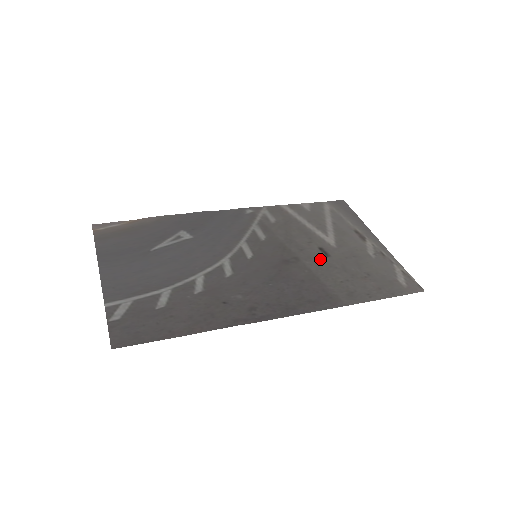
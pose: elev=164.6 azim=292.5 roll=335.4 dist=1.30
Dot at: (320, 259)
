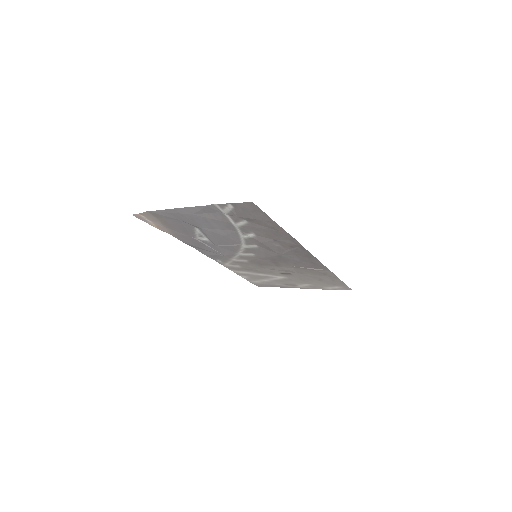
Dot at: (289, 271)
